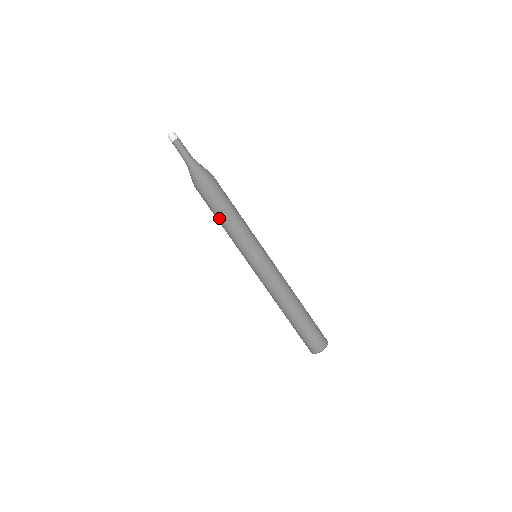
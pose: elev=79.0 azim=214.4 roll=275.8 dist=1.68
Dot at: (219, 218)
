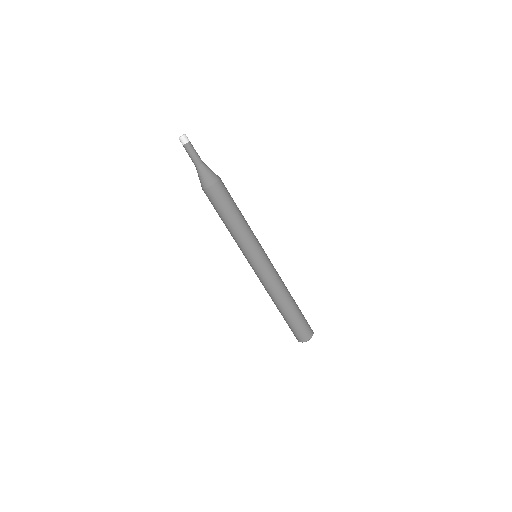
Dot at: (225, 221)
